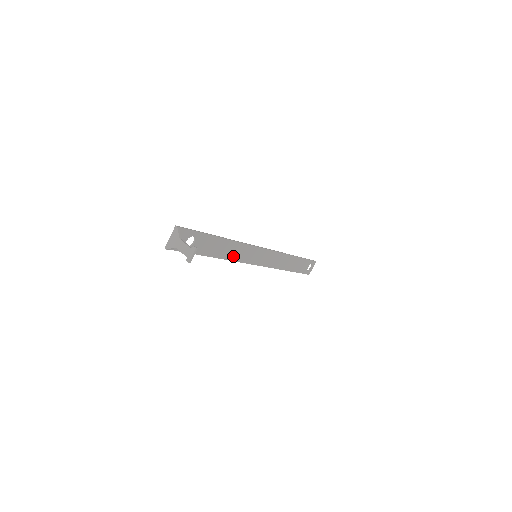
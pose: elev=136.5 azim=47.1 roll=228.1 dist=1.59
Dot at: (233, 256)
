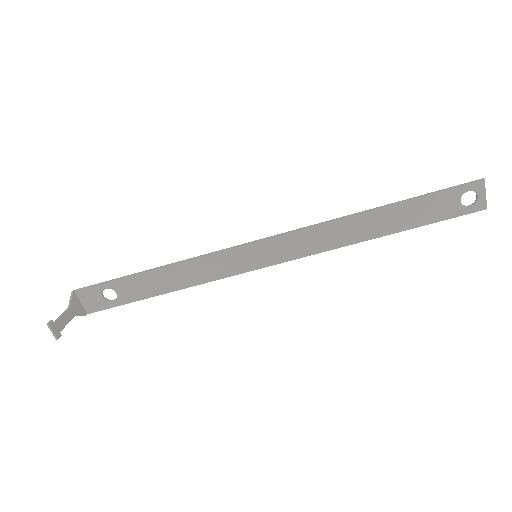
Dot at: (205, 276)
